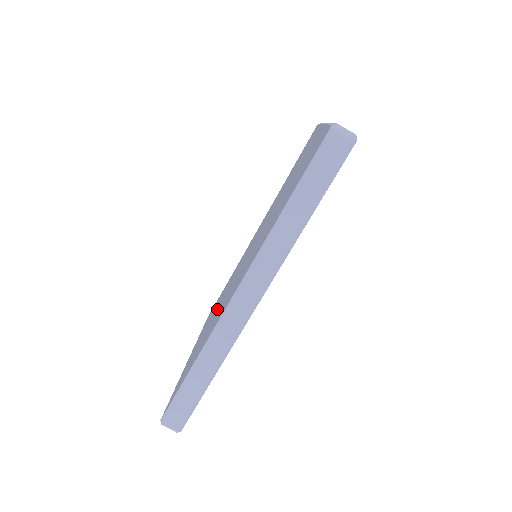
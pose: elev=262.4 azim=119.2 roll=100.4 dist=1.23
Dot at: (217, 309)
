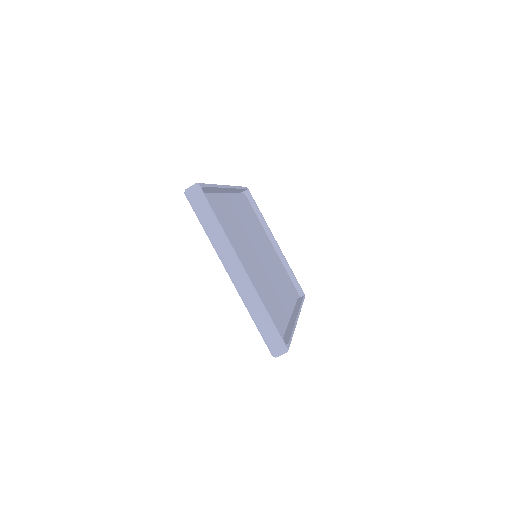
Dot at: occluded
